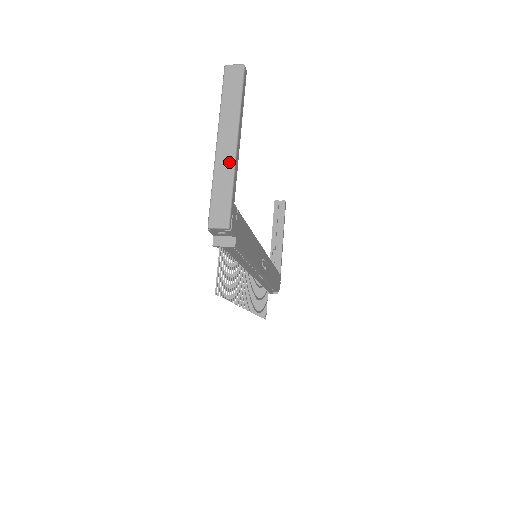
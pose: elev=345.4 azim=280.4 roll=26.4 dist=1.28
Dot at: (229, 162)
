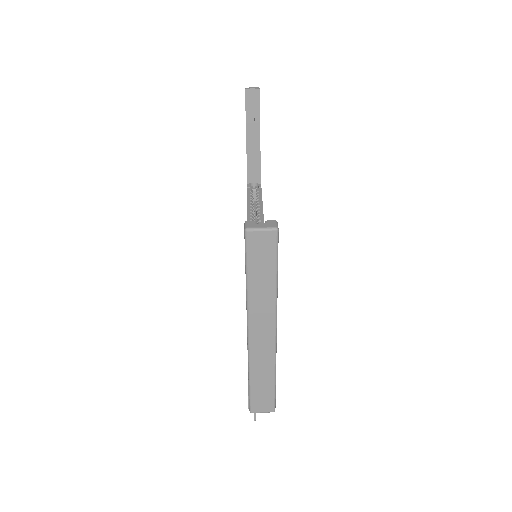
Dot at: (268, 355)
